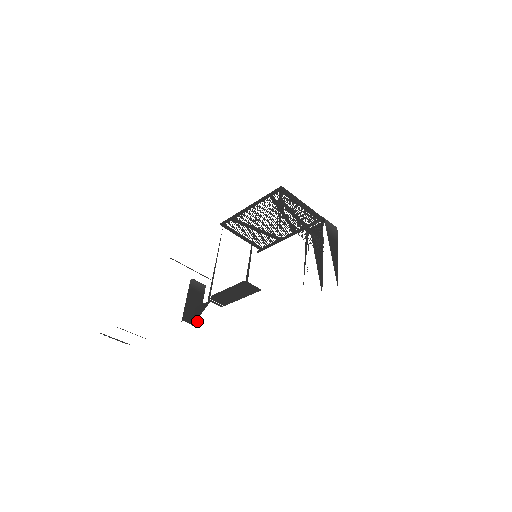
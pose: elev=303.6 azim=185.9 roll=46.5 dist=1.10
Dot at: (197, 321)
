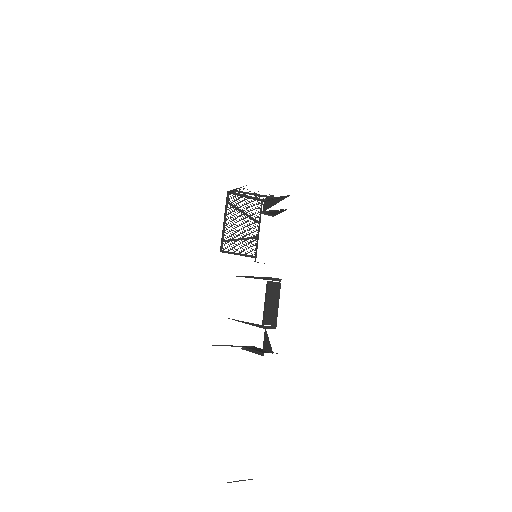
Dot at: occluded
